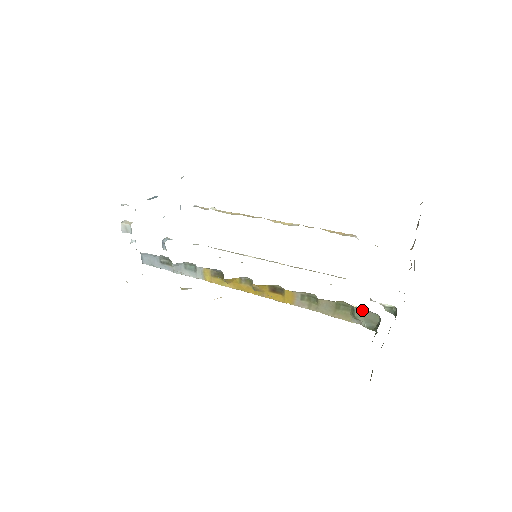
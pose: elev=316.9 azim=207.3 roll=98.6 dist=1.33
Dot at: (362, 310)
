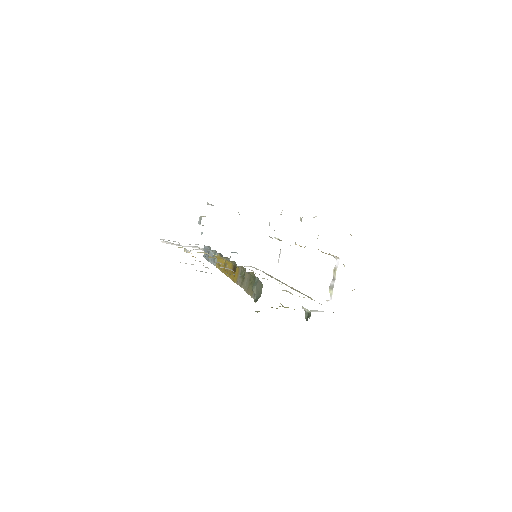
Dot at: (258, 280)
